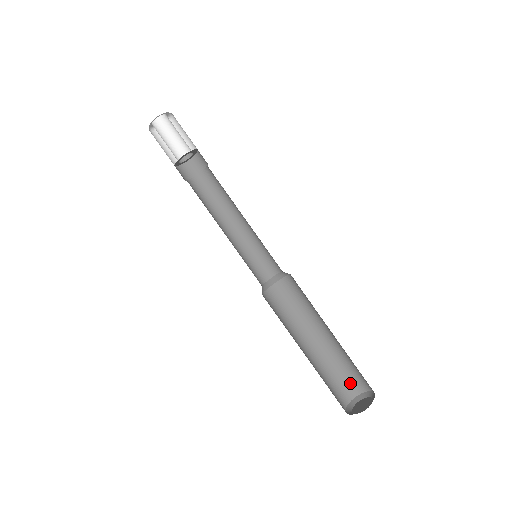
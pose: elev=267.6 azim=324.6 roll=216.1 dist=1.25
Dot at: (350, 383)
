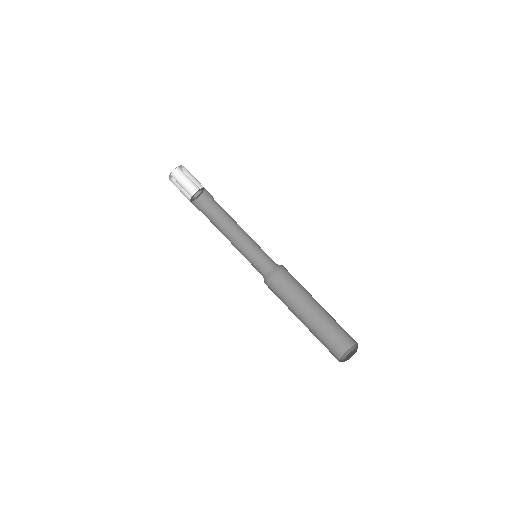
Dot at: (335, 347)
